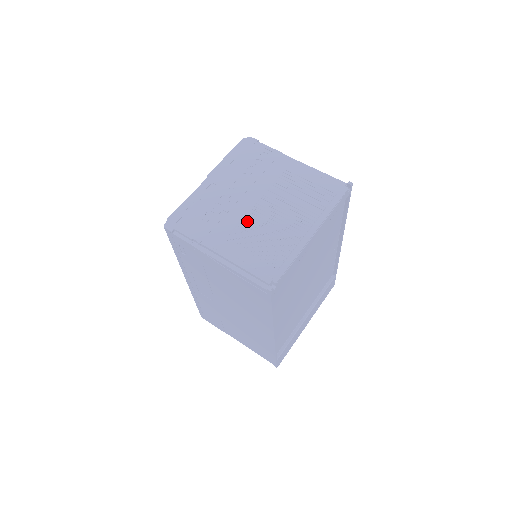
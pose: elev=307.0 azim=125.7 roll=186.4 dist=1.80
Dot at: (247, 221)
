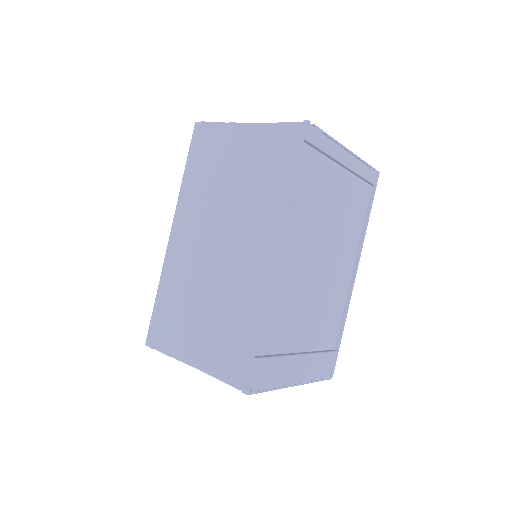
Dot at: occluded
